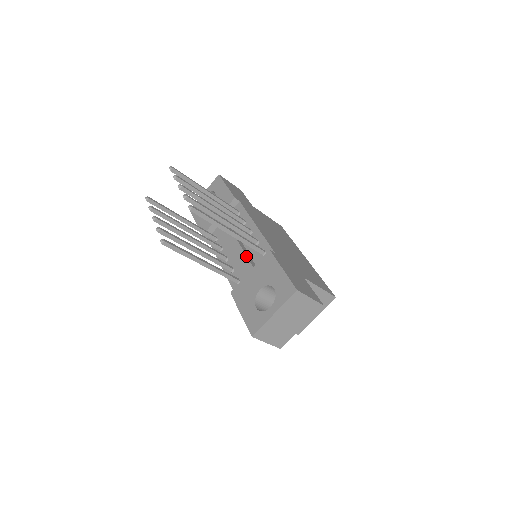
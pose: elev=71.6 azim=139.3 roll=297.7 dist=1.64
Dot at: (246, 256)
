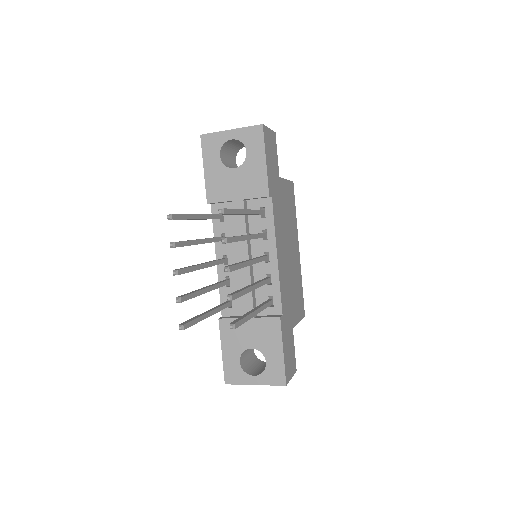
Dot at: (252, 296)
